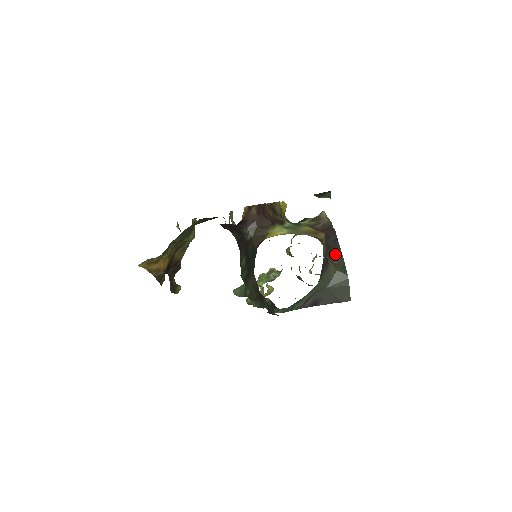
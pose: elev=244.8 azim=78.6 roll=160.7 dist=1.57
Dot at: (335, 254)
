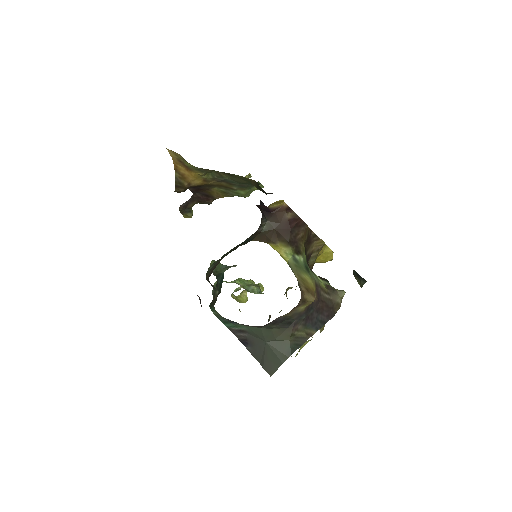
Dot at: (306, 328)
